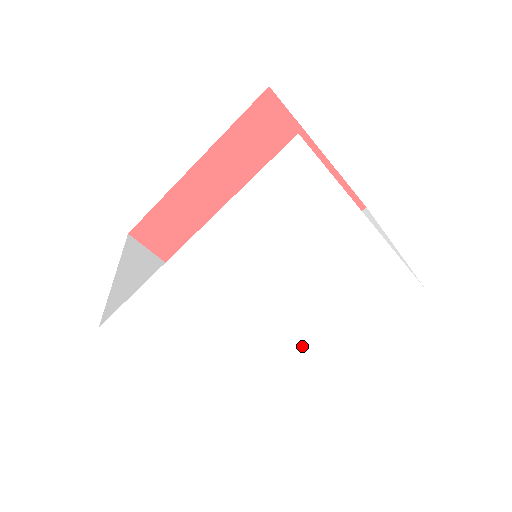
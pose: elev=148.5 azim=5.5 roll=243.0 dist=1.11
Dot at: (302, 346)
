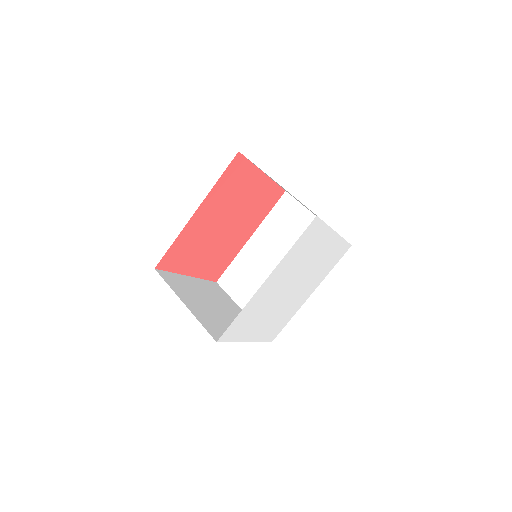
Dot at: (301, 296)
